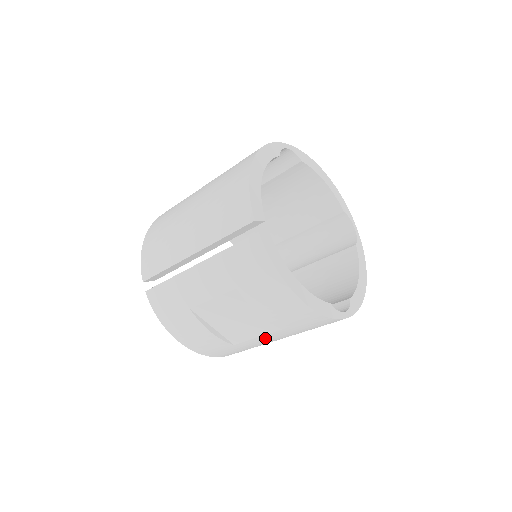
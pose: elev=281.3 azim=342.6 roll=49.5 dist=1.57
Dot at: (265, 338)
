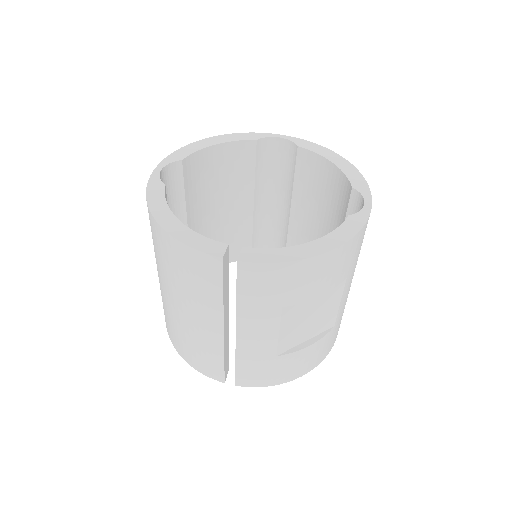
Dot at: (345, 295)
